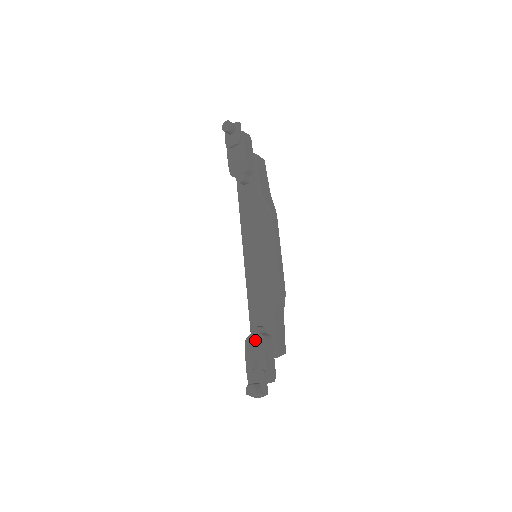
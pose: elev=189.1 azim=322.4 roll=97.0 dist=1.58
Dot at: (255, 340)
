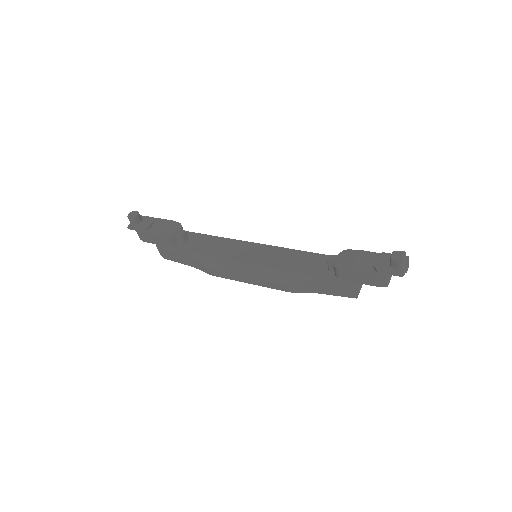
Dot at: (343, 258)
